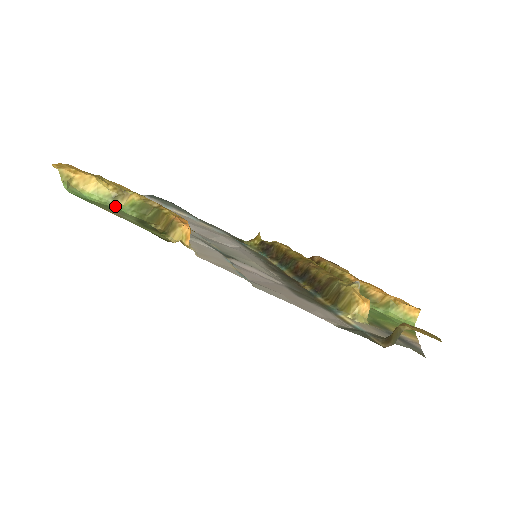
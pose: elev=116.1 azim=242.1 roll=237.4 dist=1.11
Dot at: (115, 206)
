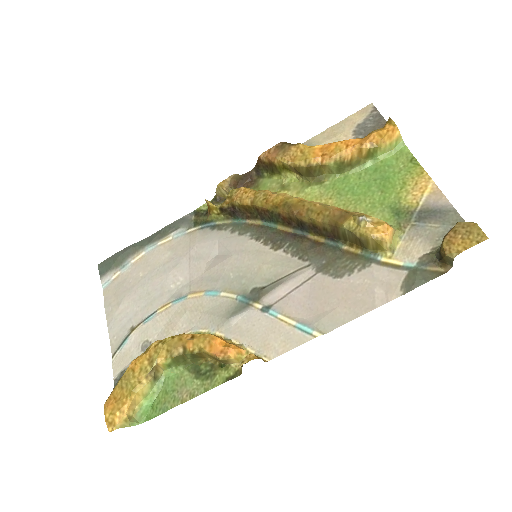
Dot at: (163, 380)
